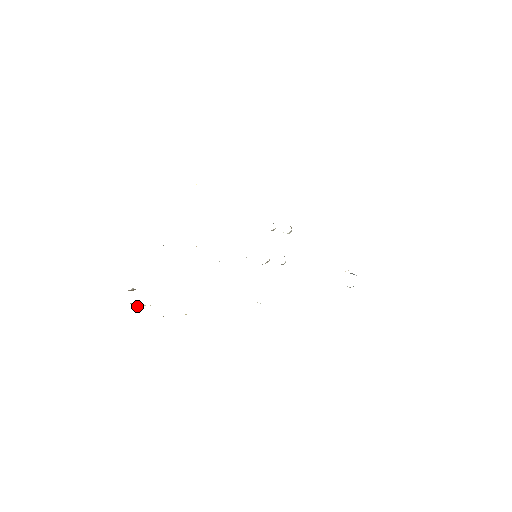
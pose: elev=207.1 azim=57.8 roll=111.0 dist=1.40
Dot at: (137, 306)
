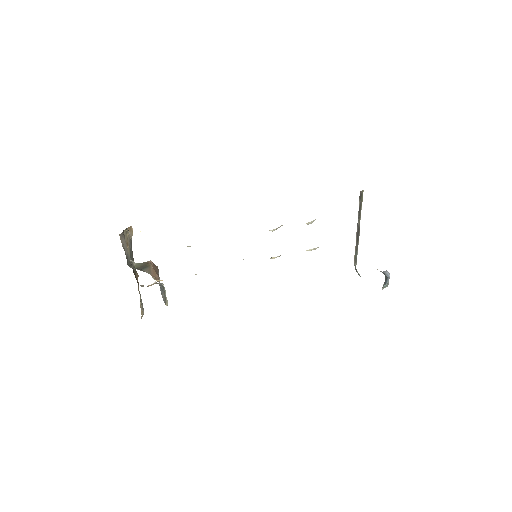
Dot at: occluded
